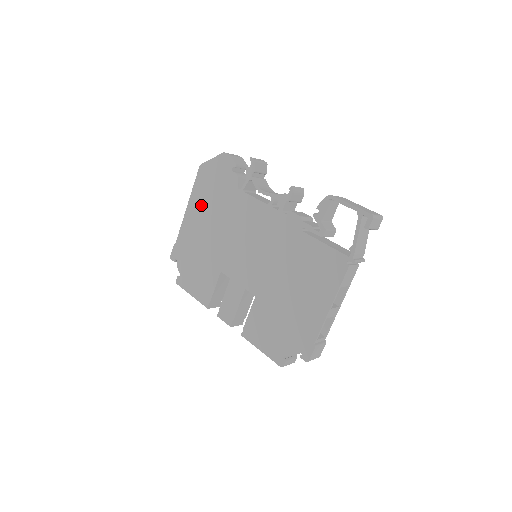
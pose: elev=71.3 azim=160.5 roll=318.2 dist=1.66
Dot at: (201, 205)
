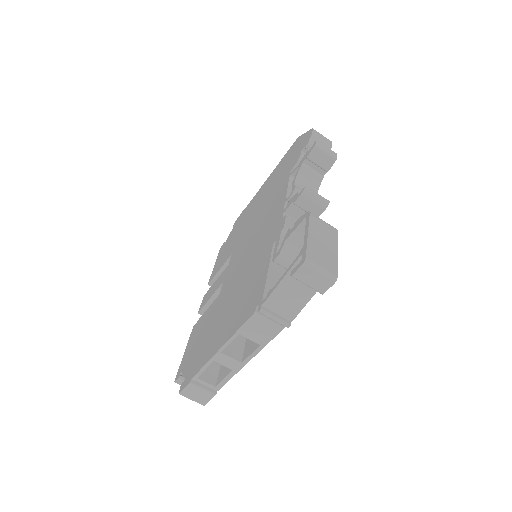
Dot at: (272, 179)
